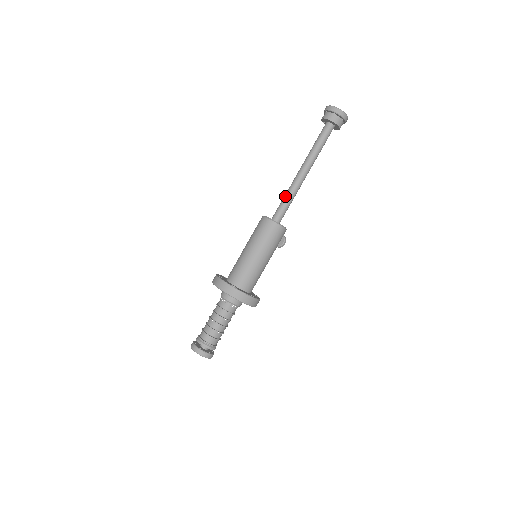
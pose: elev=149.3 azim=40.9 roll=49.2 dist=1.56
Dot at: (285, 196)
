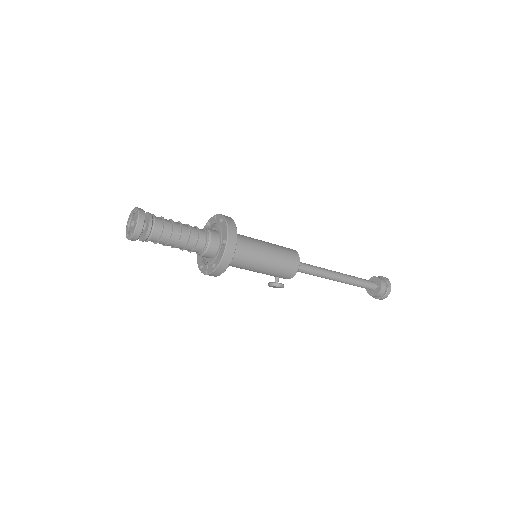
Dot at: occluded
